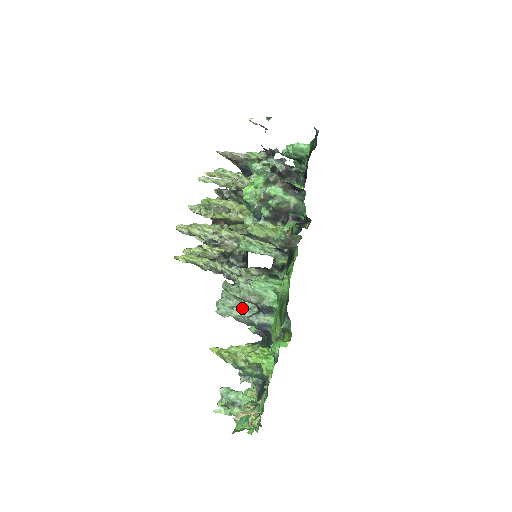
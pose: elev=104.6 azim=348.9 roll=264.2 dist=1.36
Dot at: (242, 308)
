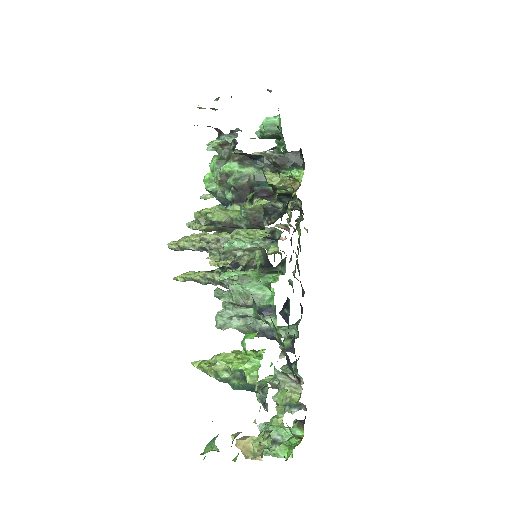
Dot at: (244, 316)
